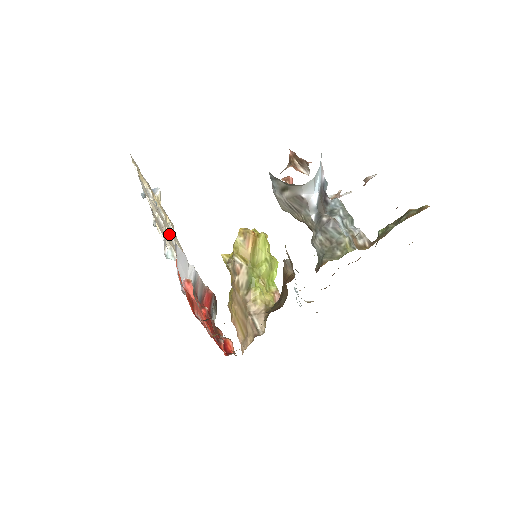
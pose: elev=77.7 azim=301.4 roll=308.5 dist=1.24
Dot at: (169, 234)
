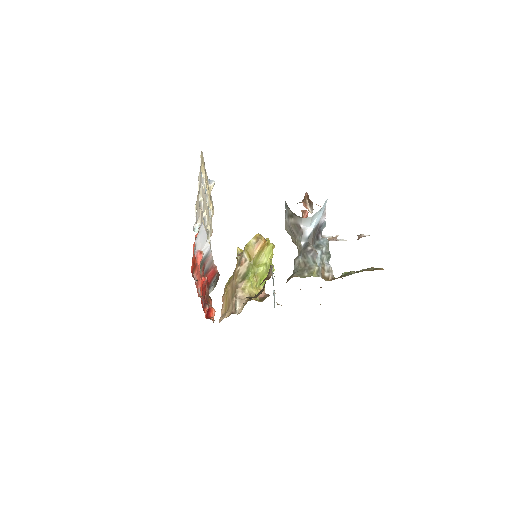
Dot at: (205, 216)
